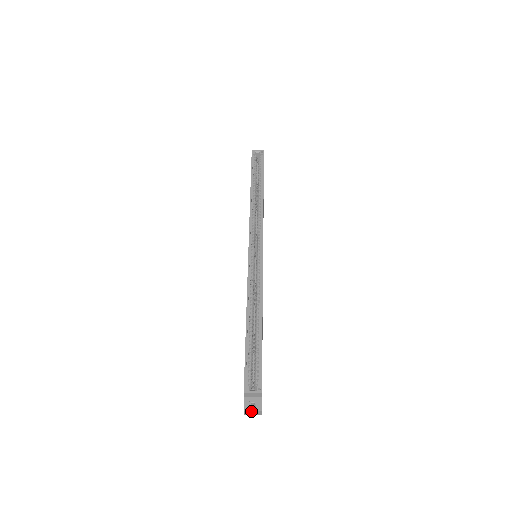
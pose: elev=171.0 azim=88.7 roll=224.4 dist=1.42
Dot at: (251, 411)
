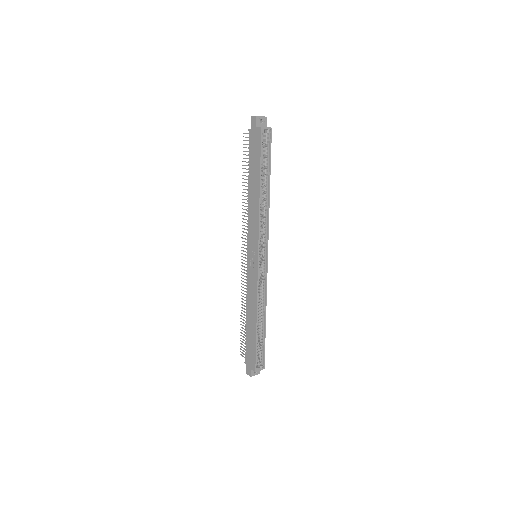
Dot at: (254, 375)
